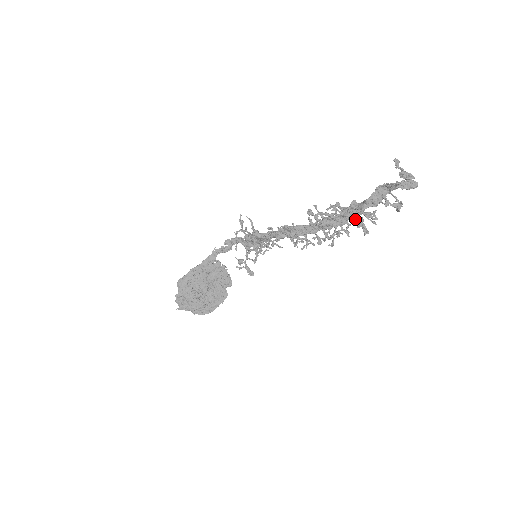
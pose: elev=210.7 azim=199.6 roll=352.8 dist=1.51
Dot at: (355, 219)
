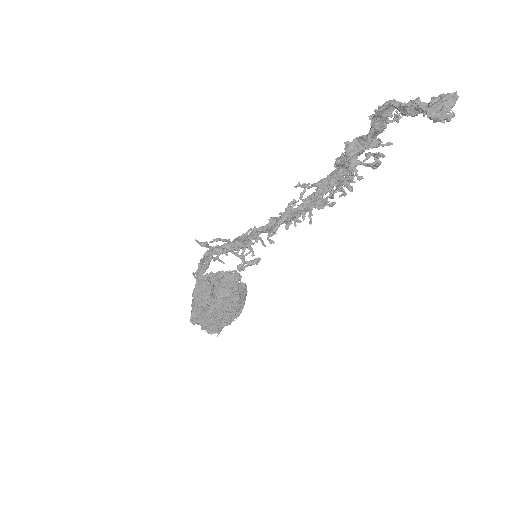
Dot at: (363, 162)
